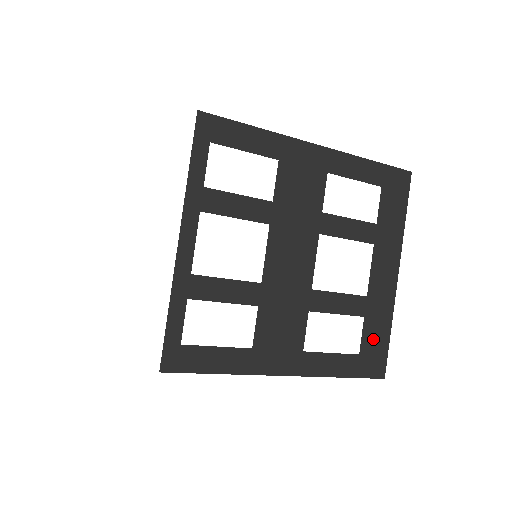
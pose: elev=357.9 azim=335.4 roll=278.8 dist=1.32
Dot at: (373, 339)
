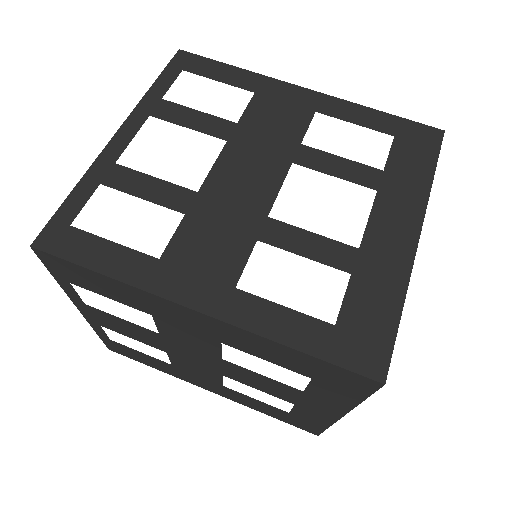
Dot at: (365, 311)
